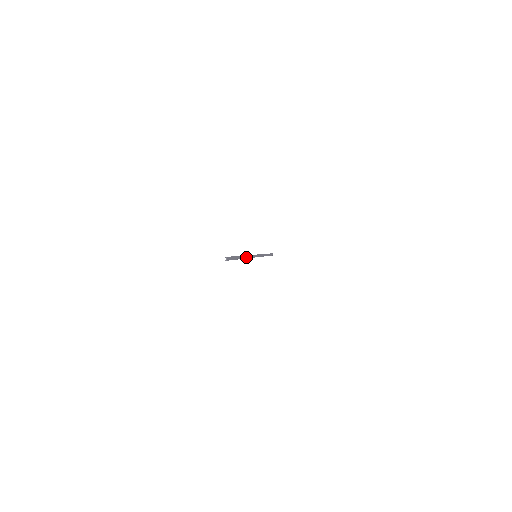
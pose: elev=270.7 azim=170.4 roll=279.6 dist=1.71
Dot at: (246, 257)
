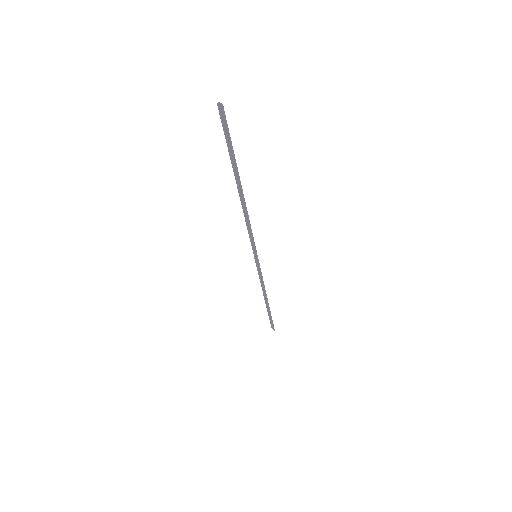
Dot at: (245, 207)
